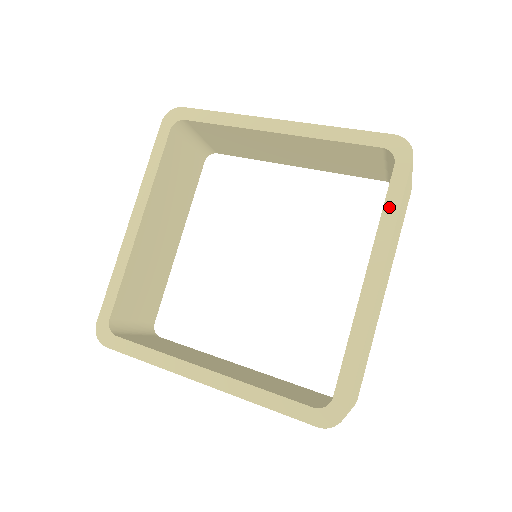
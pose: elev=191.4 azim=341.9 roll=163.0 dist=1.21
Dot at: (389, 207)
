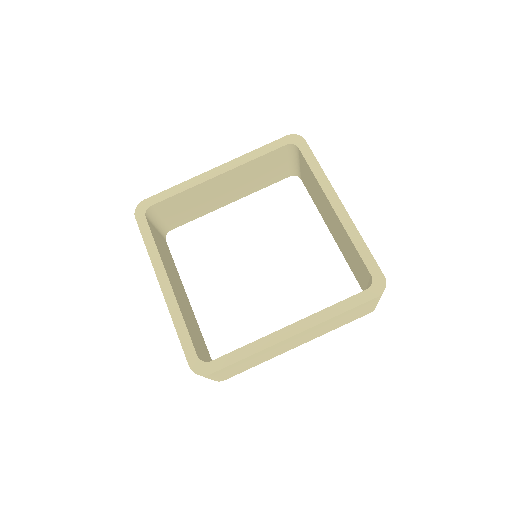
Dot at: (339, 306)
